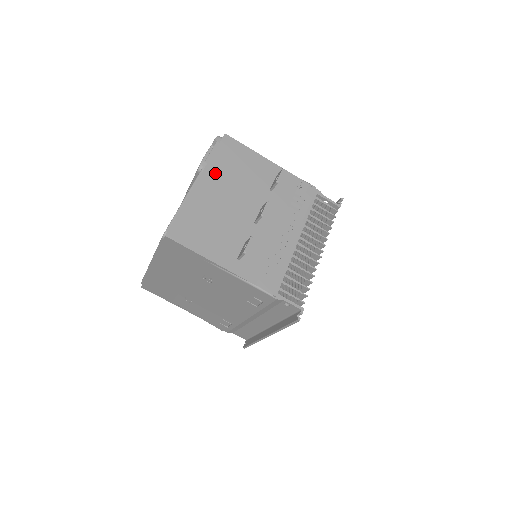
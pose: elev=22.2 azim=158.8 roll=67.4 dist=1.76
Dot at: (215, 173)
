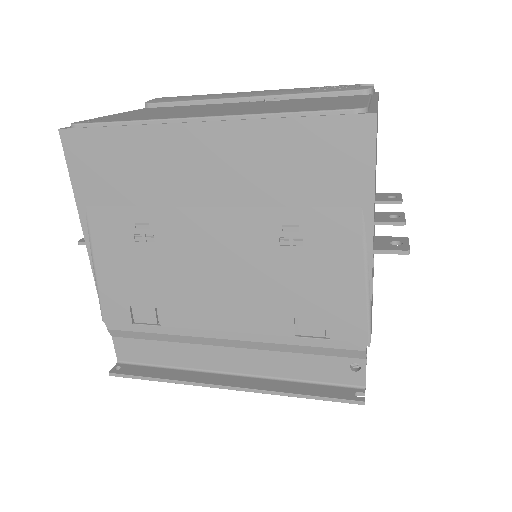
Dot at: occluded
